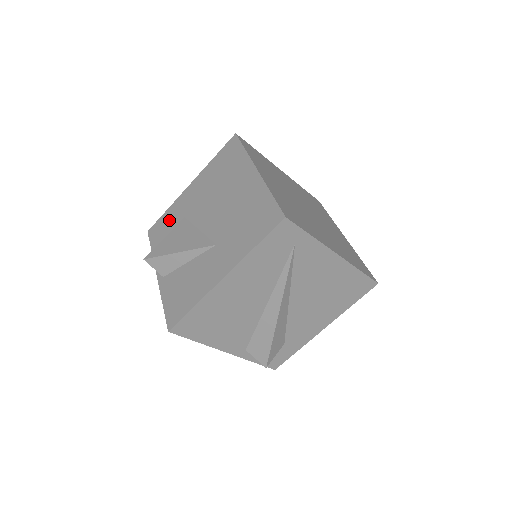
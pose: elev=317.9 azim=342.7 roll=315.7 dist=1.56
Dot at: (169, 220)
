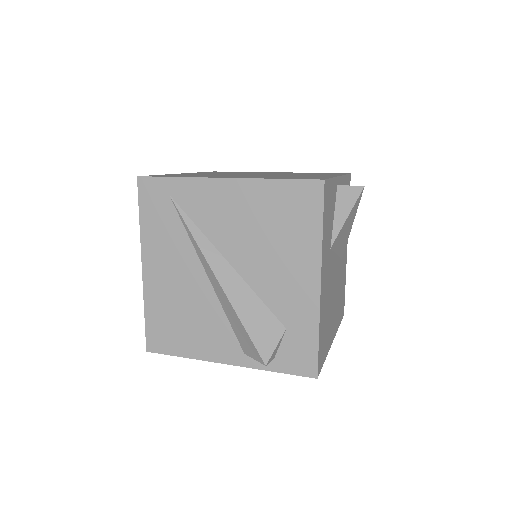
Dot at: occluded
